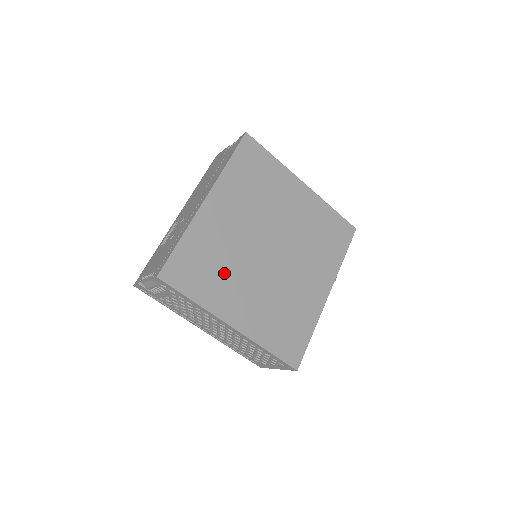
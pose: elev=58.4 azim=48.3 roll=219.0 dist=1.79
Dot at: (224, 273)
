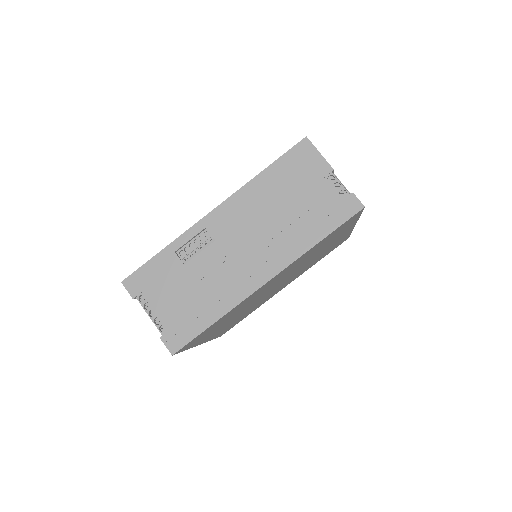
Dot at: (227, 320)
